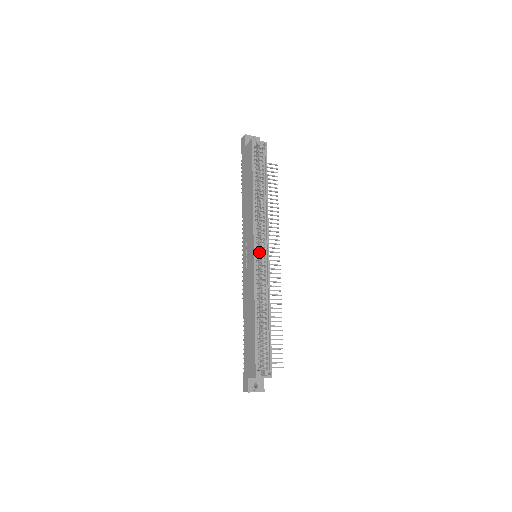
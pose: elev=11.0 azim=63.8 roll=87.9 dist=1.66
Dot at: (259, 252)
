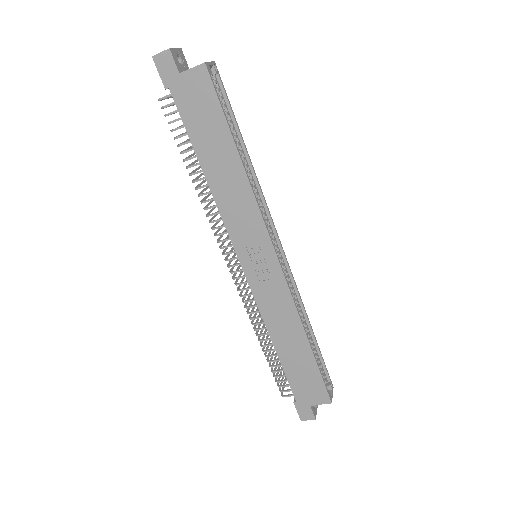
Dot at: occluded
